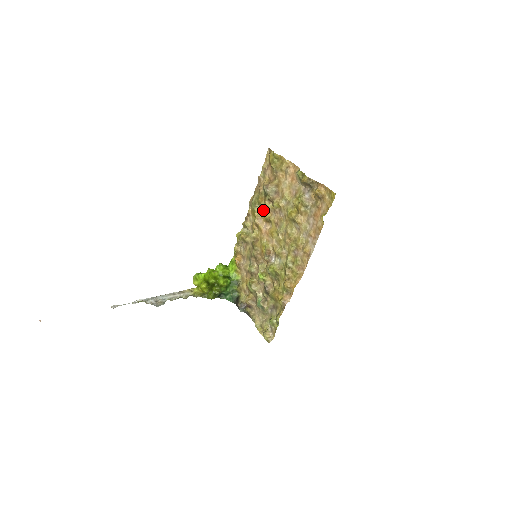
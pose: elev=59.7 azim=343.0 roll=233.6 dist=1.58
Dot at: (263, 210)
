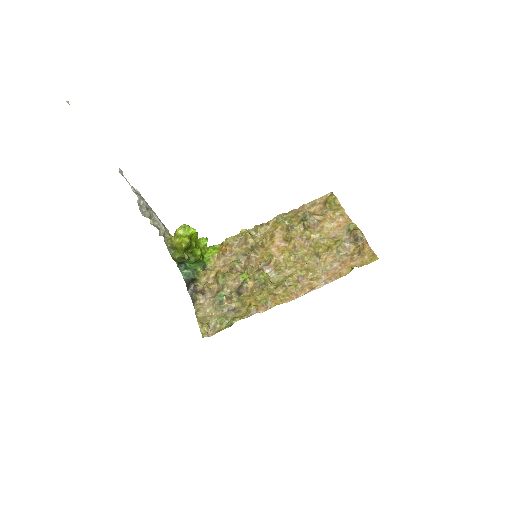
Dot at: (290, 229)
